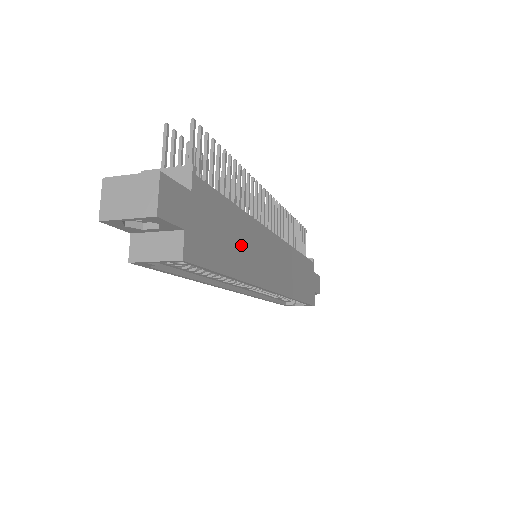
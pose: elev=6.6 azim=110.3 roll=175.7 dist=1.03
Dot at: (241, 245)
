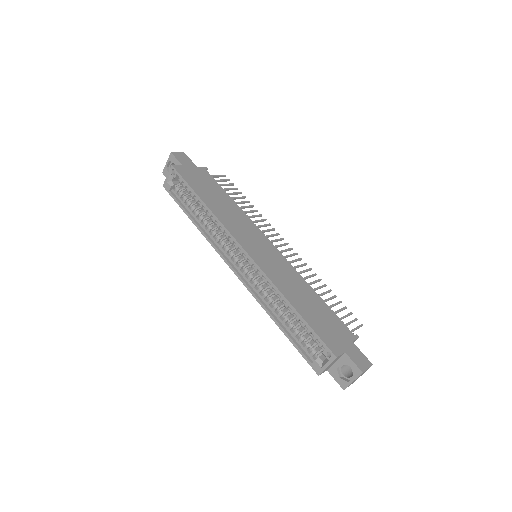
Dot at: (222, 205)
